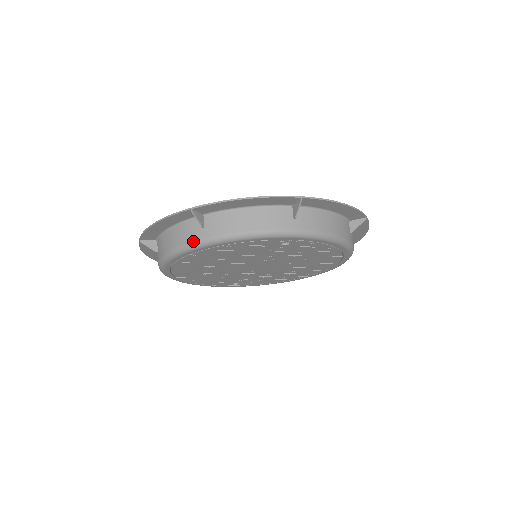
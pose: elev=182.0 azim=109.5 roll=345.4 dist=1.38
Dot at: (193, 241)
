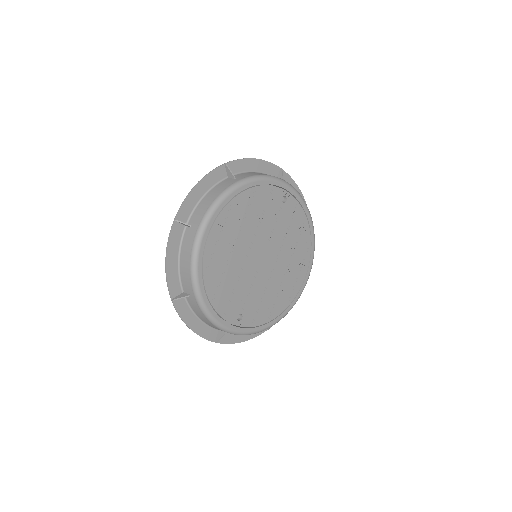
Dot at: (232, 184)
